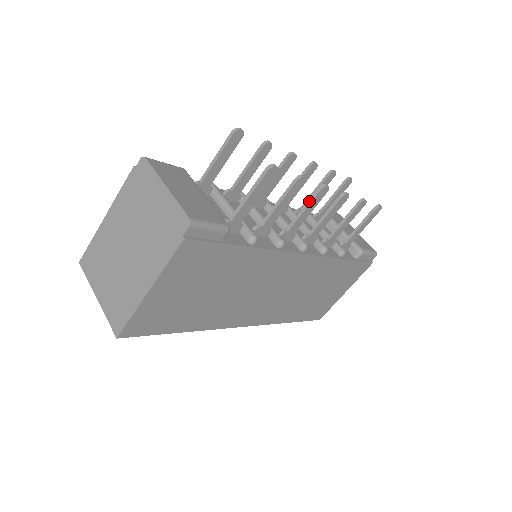
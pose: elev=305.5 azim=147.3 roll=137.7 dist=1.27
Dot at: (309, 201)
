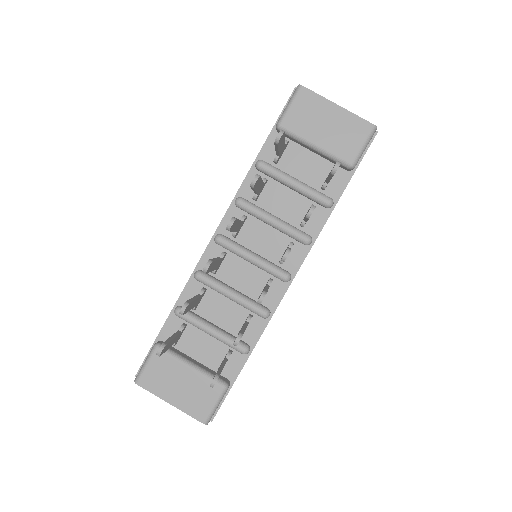
Dot at: occluded
